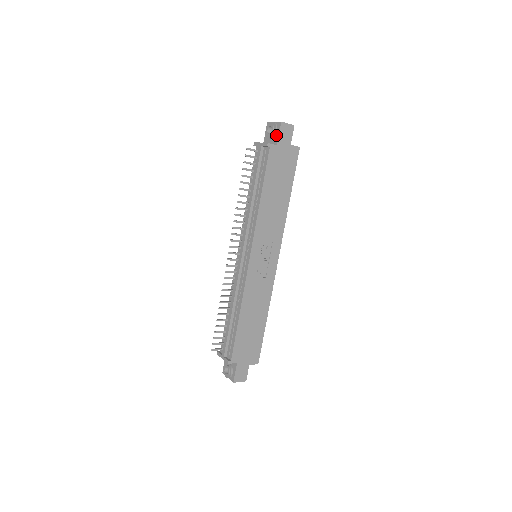
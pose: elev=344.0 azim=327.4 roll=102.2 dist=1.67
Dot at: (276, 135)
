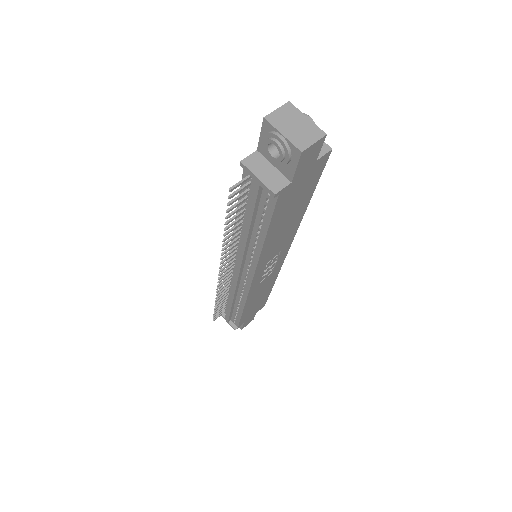
Dot at: (289, 165)
